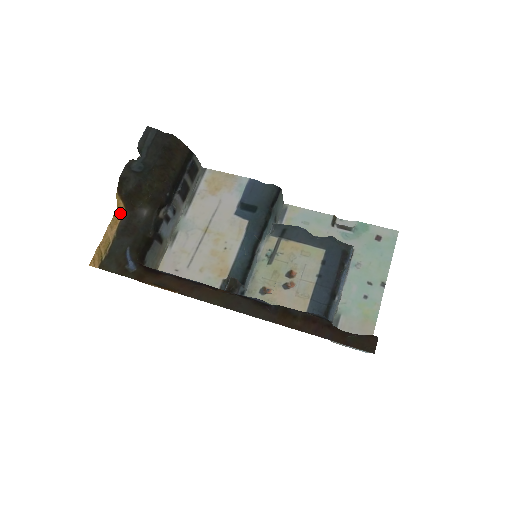
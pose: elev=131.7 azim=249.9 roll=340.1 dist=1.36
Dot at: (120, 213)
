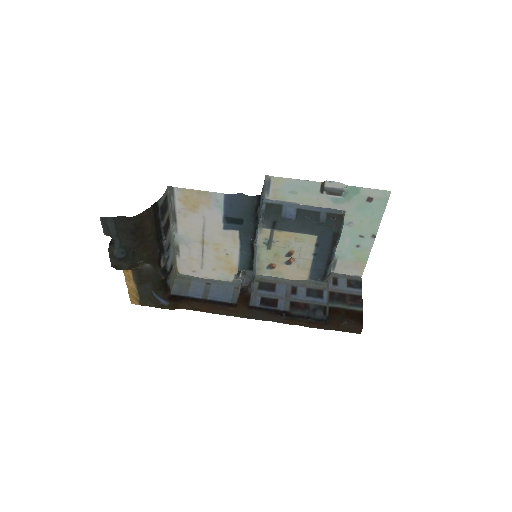
Dot at: (128, 271)
